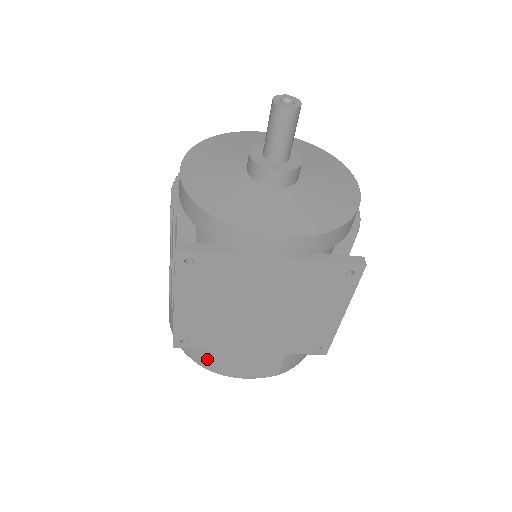
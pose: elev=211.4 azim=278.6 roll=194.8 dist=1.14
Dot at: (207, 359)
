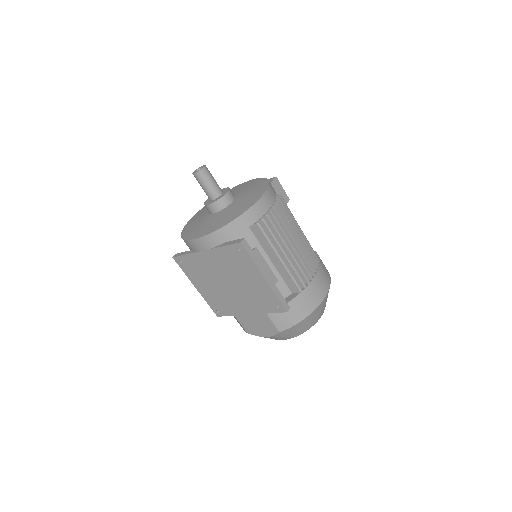
Dot at: (240, 324)
